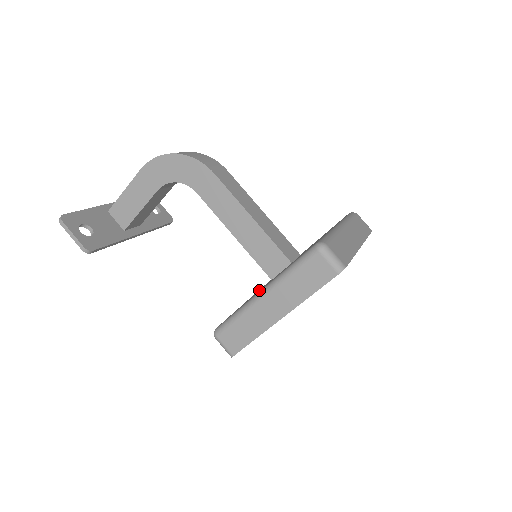
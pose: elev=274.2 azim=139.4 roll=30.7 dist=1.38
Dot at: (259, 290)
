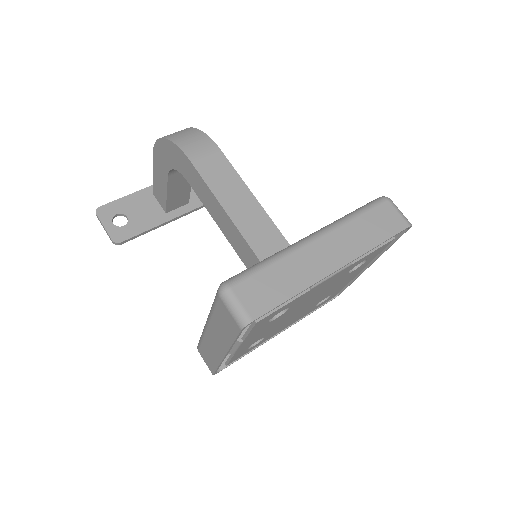
Dot at: occluded
